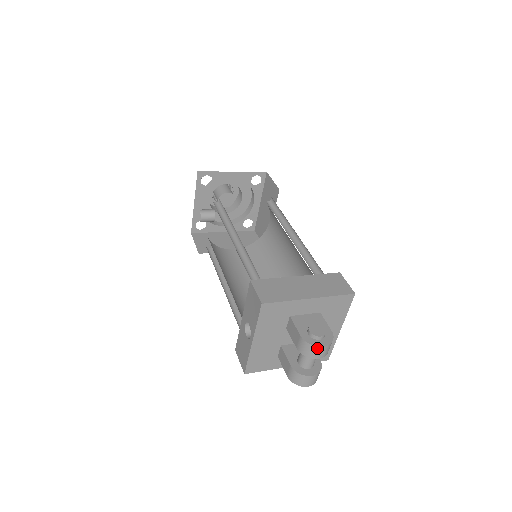
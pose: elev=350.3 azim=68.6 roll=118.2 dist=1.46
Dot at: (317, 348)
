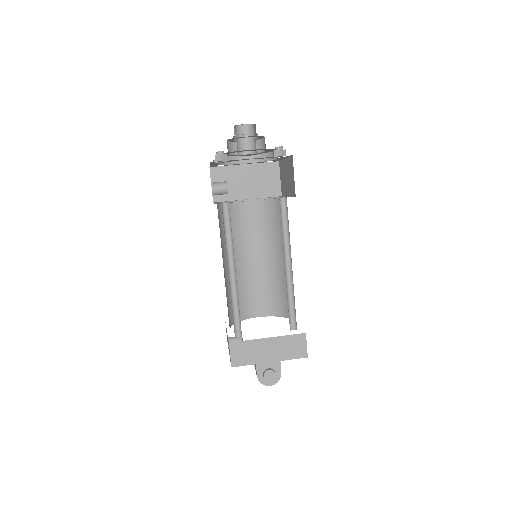
Dot at: (266, 385)
